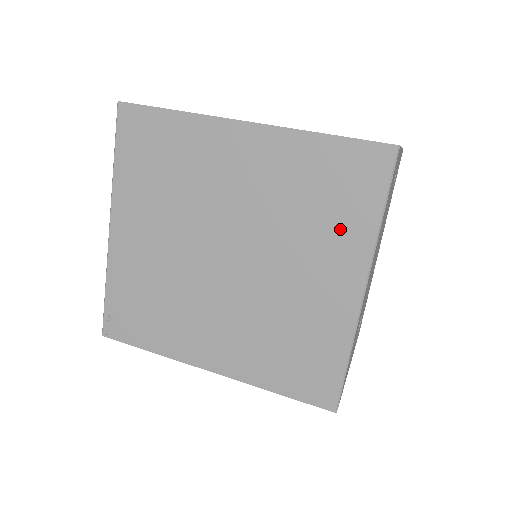
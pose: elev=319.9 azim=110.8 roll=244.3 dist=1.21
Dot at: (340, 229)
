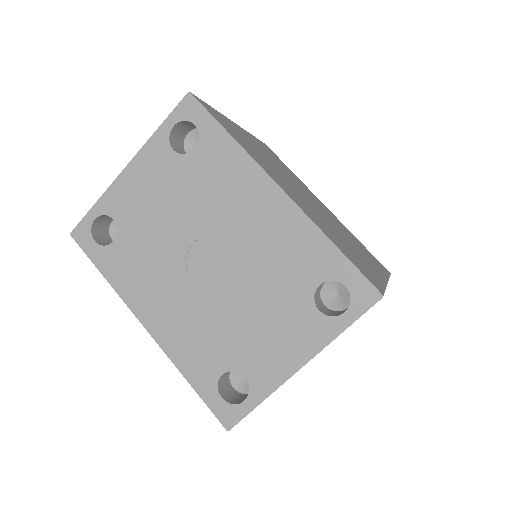
Dot at: occluded
